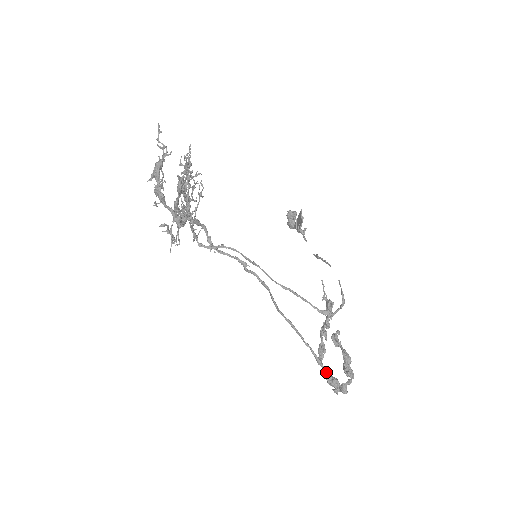
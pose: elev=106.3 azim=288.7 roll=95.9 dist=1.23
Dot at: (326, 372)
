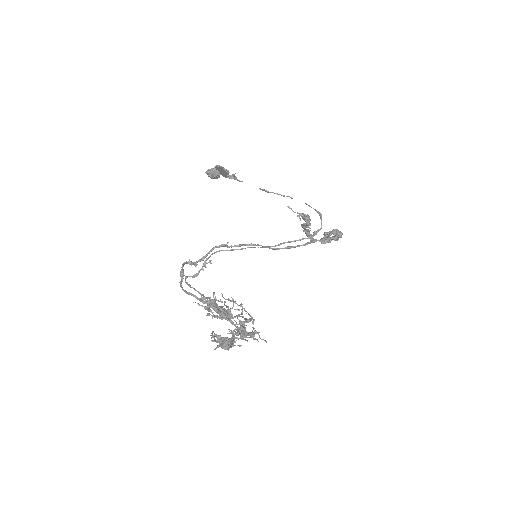
Dot at: (321, 242)
